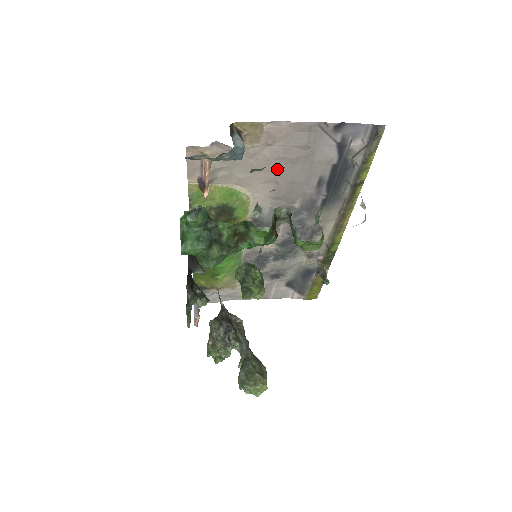
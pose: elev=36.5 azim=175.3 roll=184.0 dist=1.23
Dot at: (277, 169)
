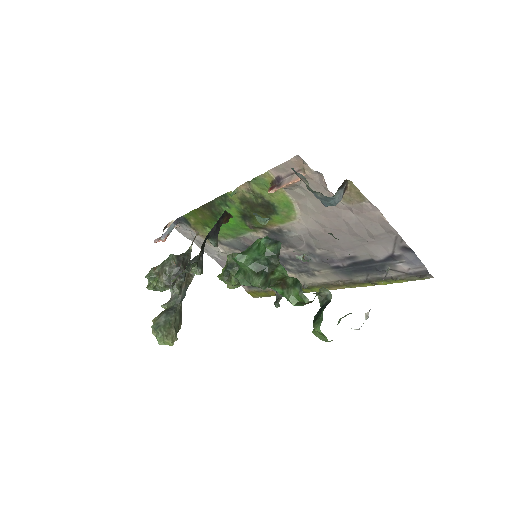
Dot at: (337, 225)
